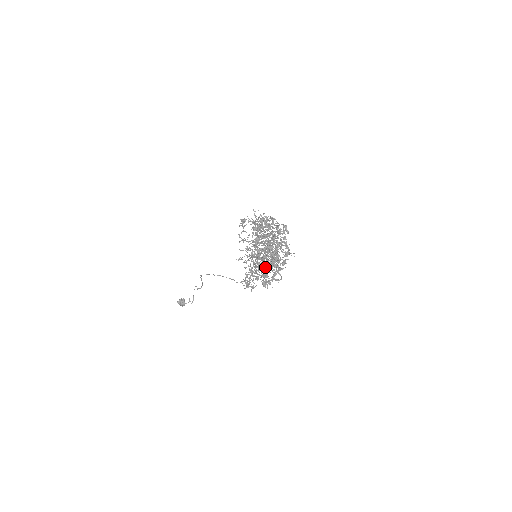
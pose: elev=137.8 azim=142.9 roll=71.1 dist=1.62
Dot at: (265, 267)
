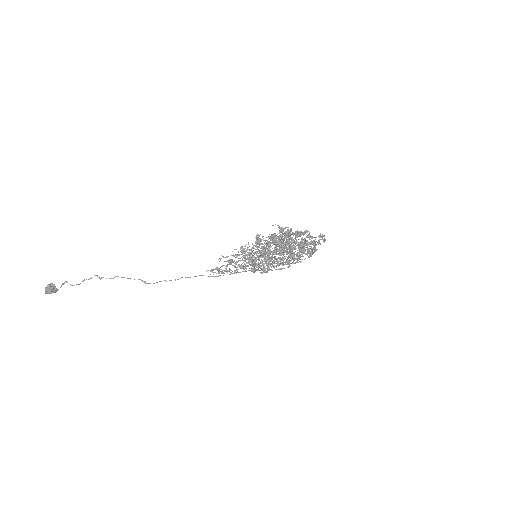
Dot at: (272, 265)
